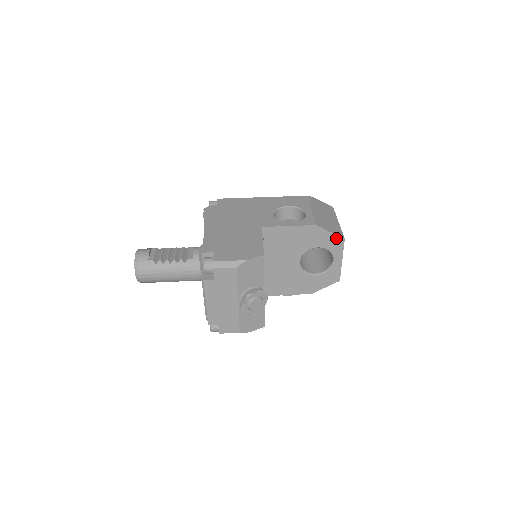
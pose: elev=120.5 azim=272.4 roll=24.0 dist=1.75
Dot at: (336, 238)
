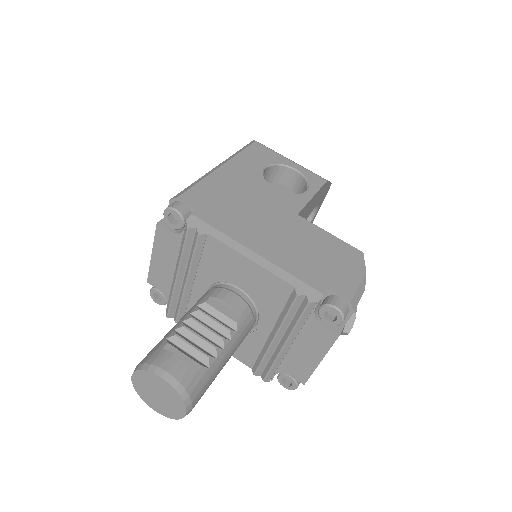
Dot at: (329, 186)
